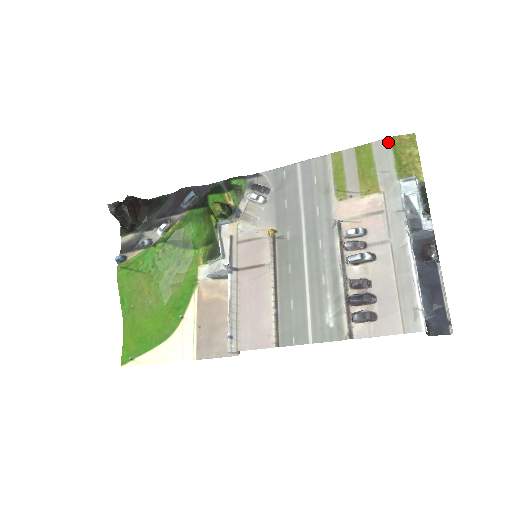
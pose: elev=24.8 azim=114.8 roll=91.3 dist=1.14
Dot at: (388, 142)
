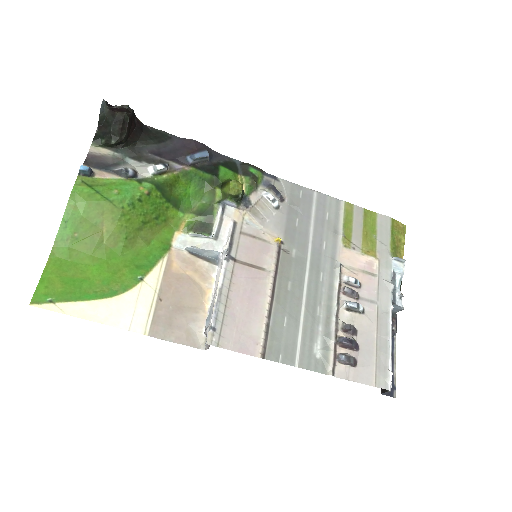
Dot at: (389, 221)
